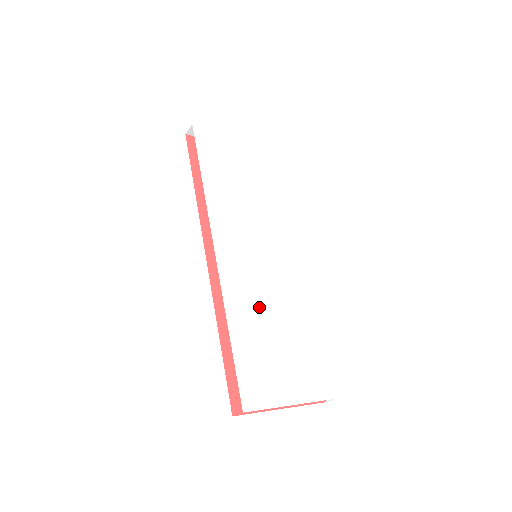
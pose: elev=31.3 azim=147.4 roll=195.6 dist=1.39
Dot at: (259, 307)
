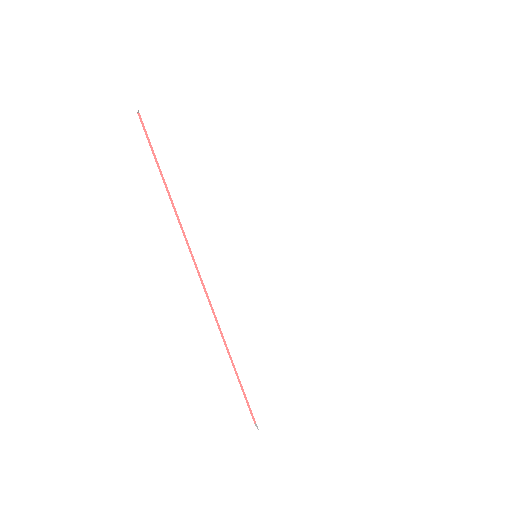
Dot at: (264, 324)
